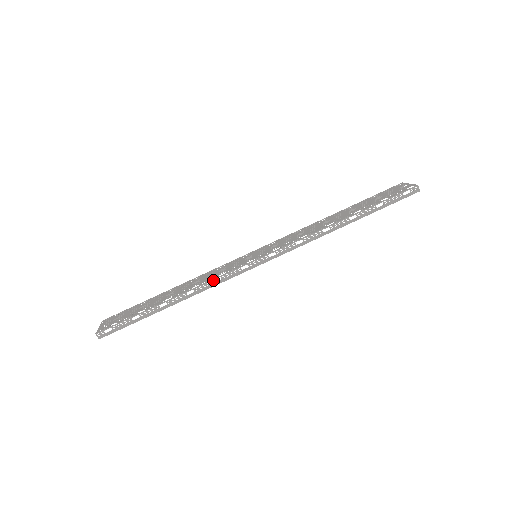
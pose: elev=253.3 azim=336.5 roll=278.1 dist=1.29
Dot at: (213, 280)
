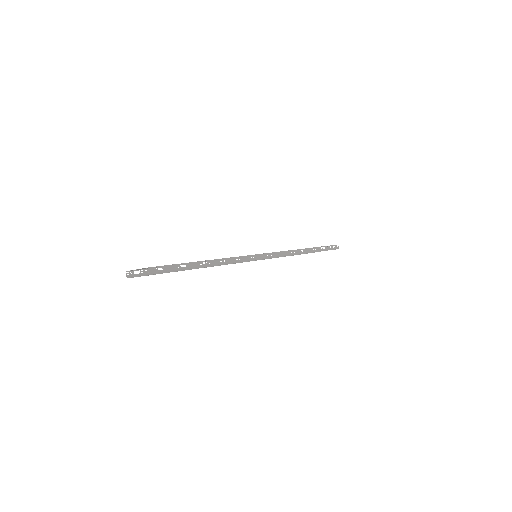
Dot at: (240, 257)
